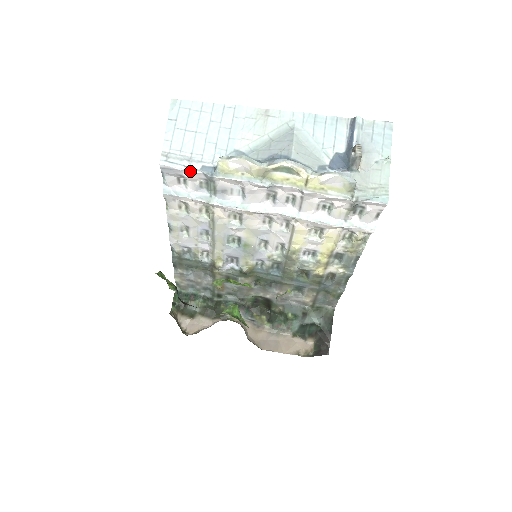
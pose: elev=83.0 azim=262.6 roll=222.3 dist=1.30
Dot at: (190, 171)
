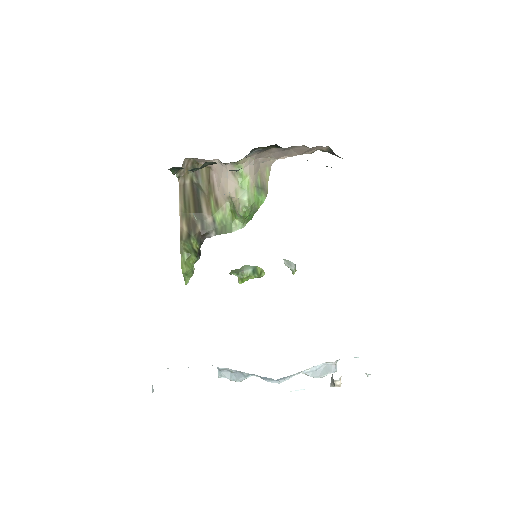
Dot at: occluded
